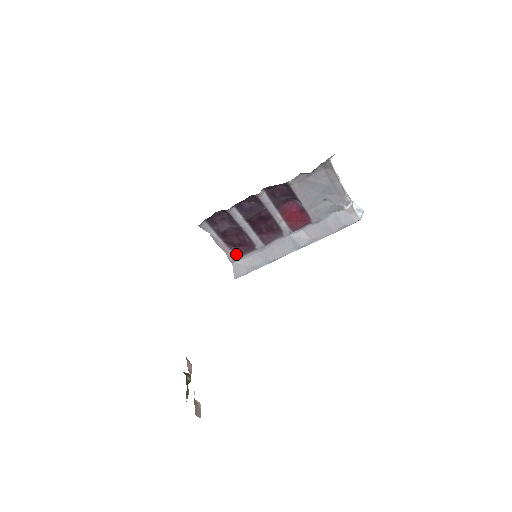
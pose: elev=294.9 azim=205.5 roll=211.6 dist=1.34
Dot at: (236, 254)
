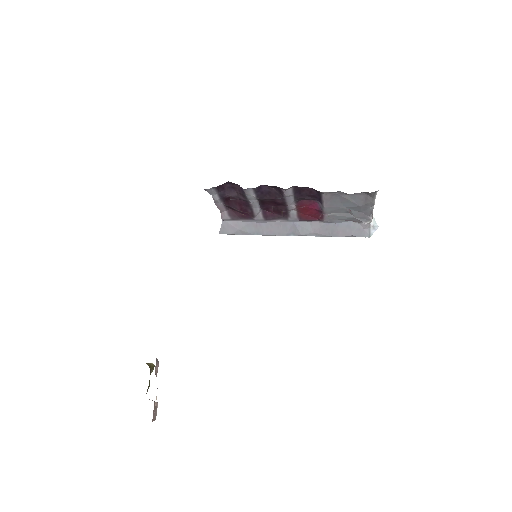
Dot at: (231, 216)
